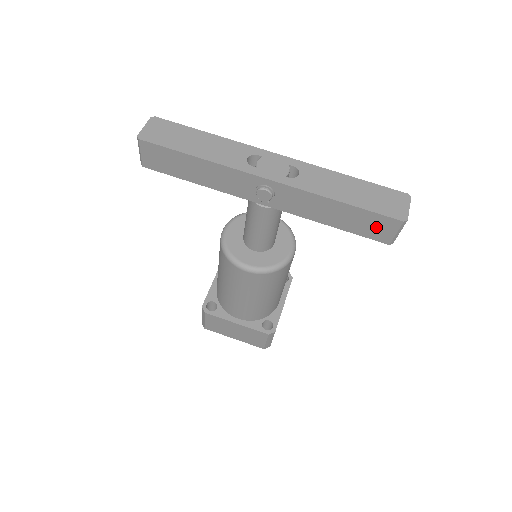
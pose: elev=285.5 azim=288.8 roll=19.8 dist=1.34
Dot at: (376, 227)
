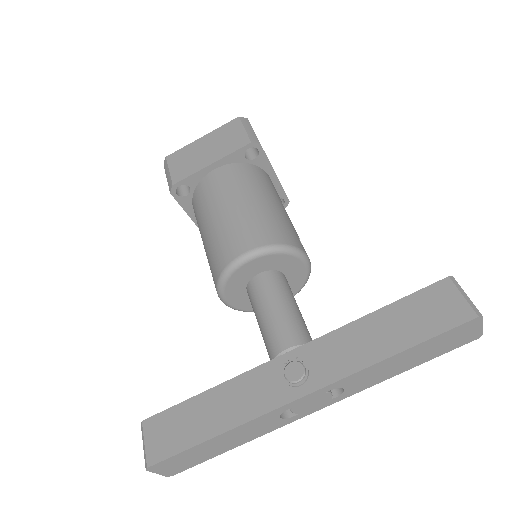
Dot at: occluded
